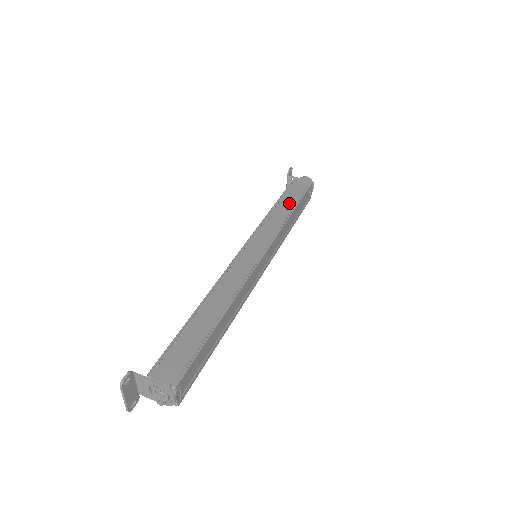
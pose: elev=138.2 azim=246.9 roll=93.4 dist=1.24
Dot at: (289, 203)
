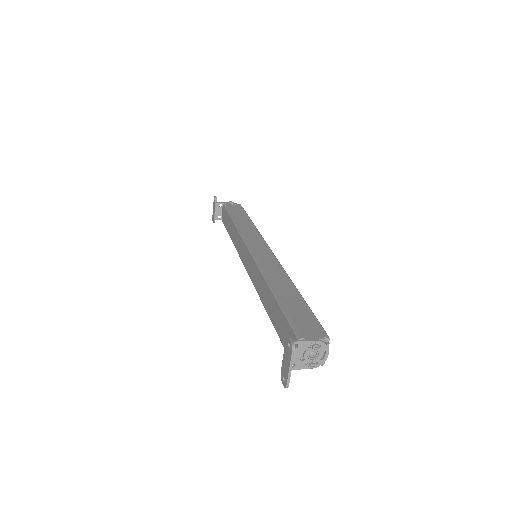
Dot at: (242, 217)
